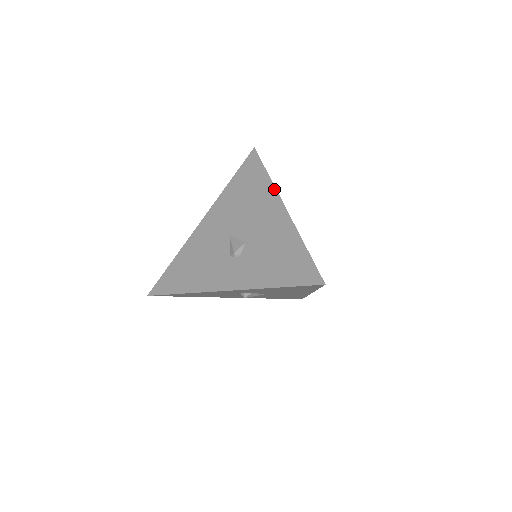
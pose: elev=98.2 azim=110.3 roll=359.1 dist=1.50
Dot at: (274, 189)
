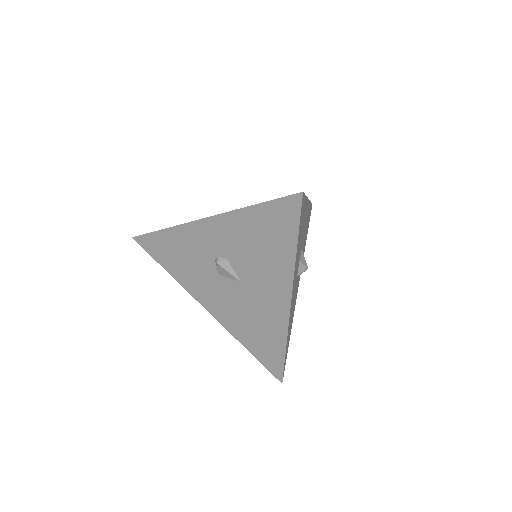
Dot at: occluded
